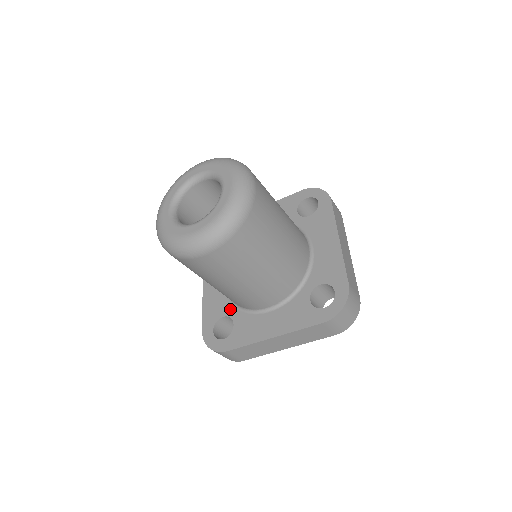
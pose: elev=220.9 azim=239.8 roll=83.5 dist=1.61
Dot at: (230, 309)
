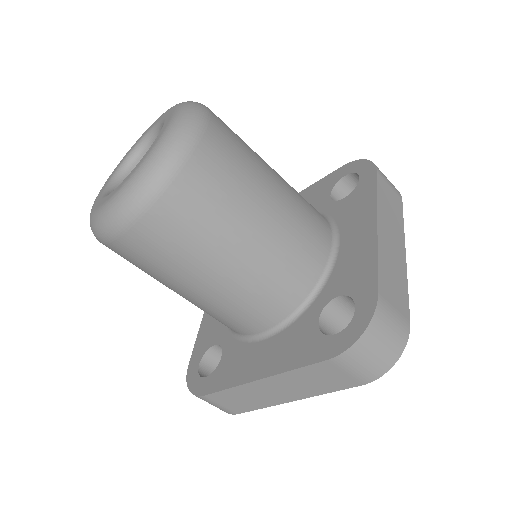
Dot at: (224, 334)
